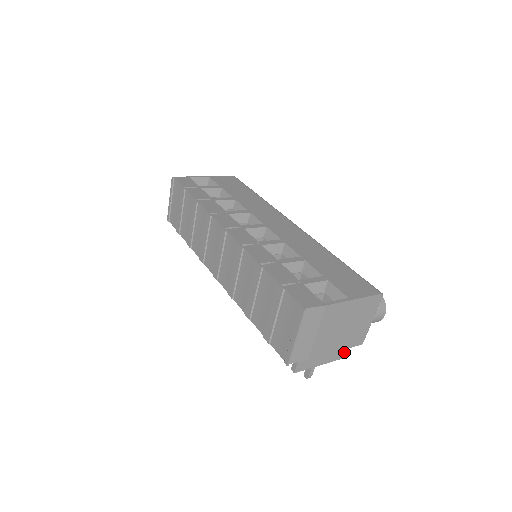
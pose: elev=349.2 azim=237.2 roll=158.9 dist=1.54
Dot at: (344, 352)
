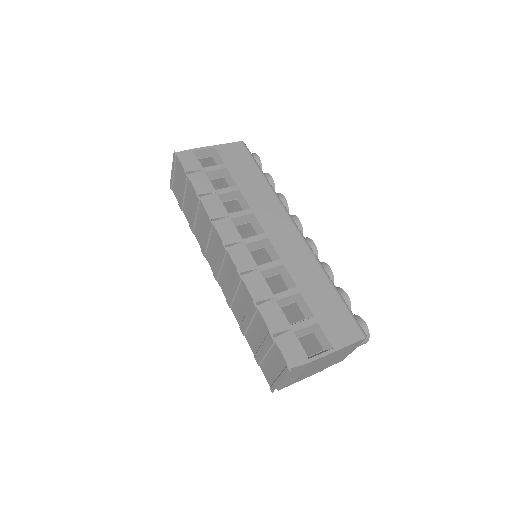
Dot at: occluded
